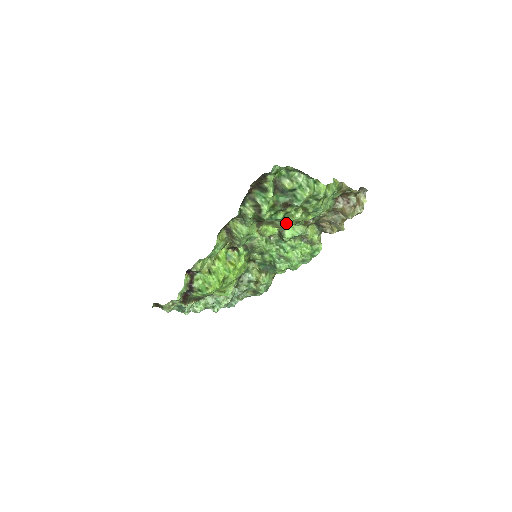
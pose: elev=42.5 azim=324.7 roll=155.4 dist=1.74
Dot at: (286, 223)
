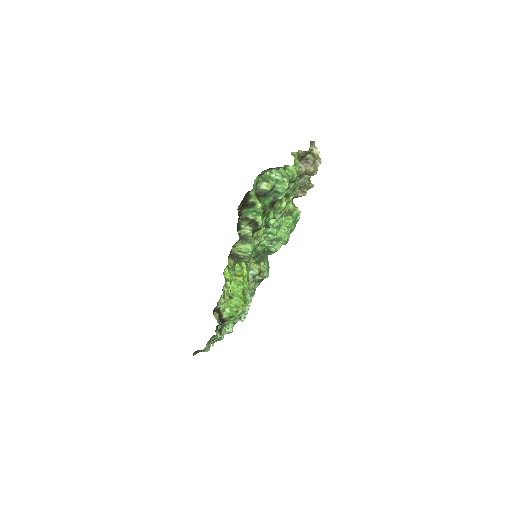
Dot at: occluded
